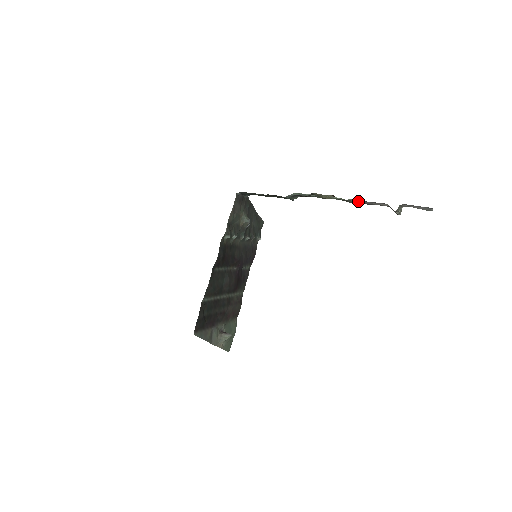
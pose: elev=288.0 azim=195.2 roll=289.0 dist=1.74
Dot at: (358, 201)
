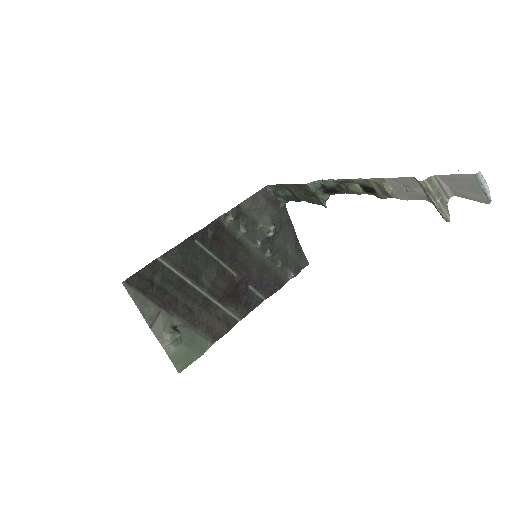
Dot at: (382, 180)
